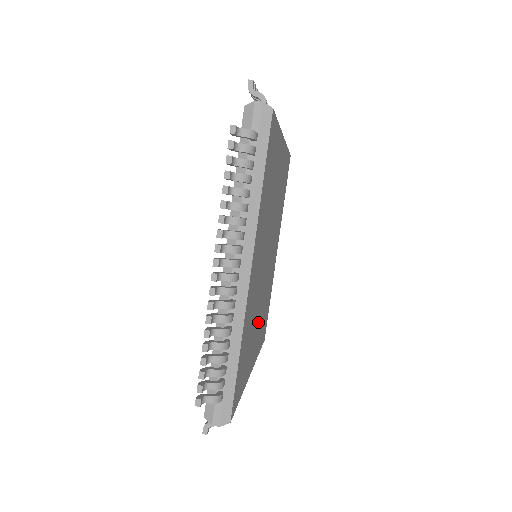
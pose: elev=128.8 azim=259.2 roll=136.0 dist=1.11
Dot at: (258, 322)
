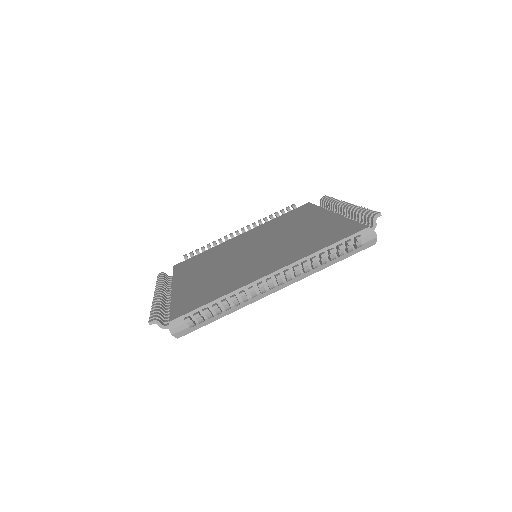
Dot at: occluded
